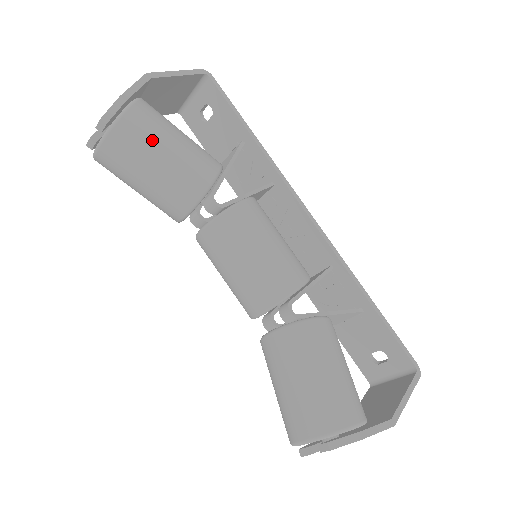
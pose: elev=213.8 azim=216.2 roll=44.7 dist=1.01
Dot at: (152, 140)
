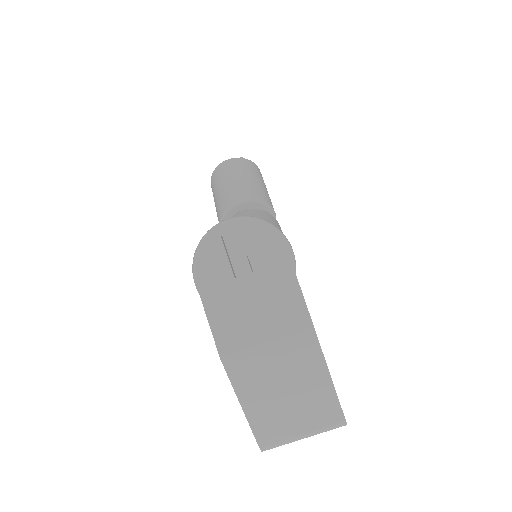
Dot at: (258, 175)
